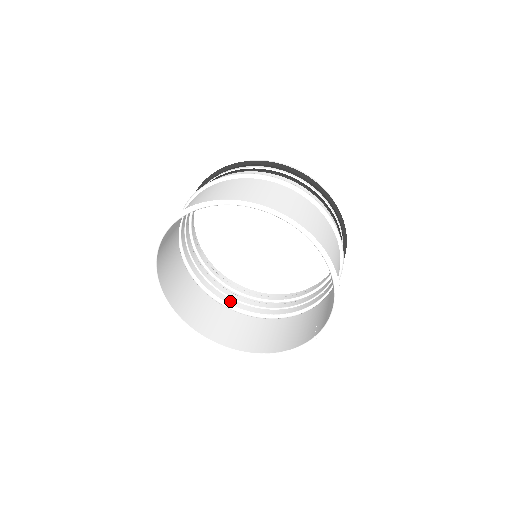
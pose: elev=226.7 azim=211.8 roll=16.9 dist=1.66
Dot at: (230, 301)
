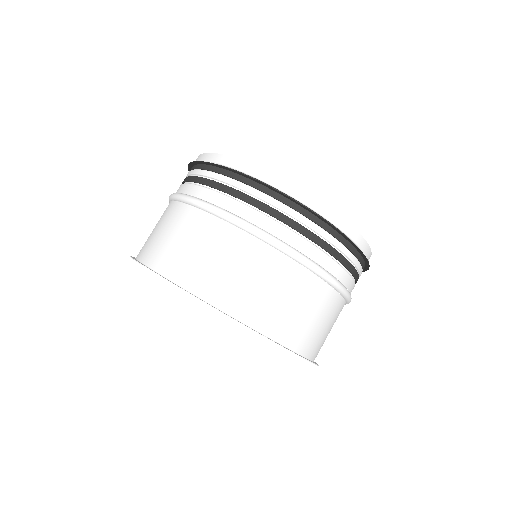
Dot at: occluded
